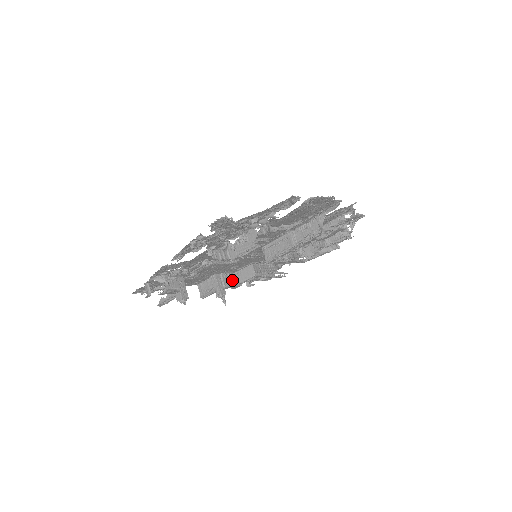
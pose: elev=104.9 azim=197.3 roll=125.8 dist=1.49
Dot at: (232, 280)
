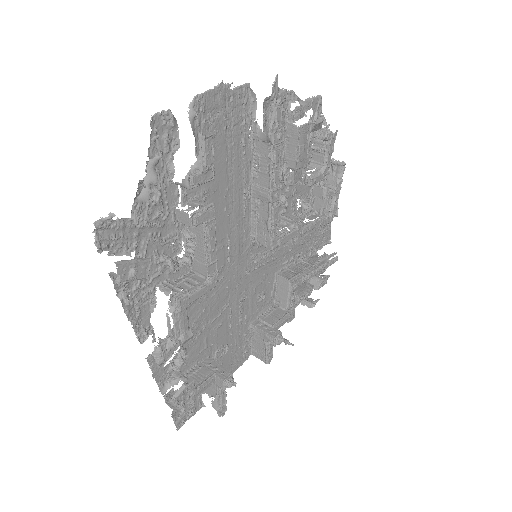
Dot at: (277, 313)
